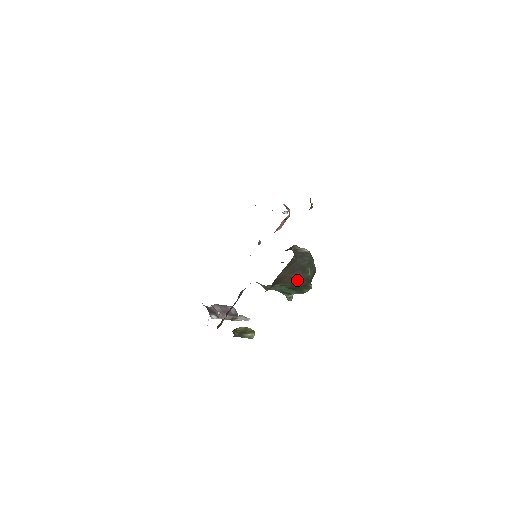
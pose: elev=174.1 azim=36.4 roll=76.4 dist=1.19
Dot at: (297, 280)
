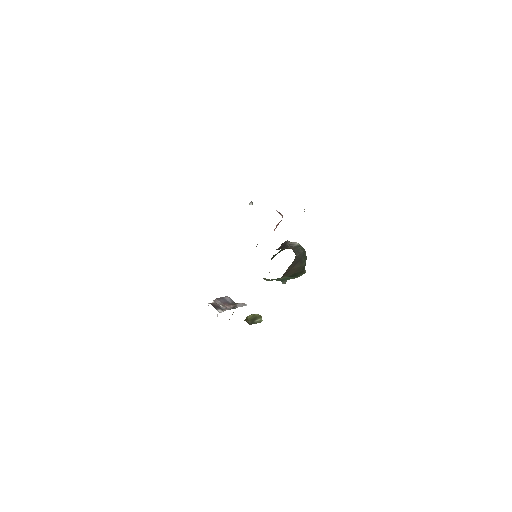
Dot at: (297, 270)
